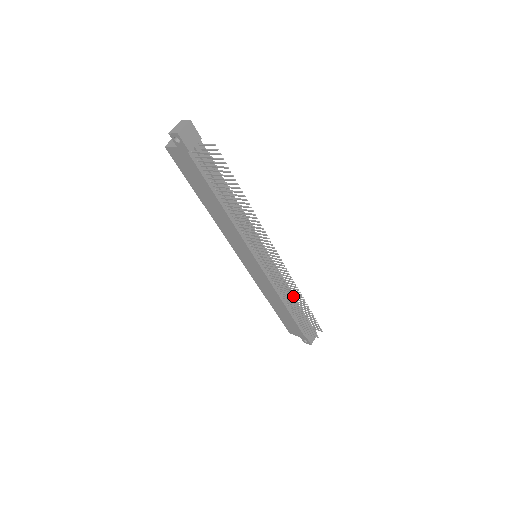
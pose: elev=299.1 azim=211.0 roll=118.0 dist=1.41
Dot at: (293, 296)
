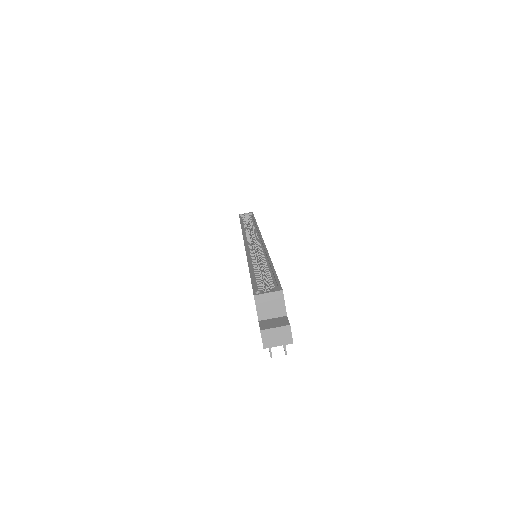
Dot at: occluded
